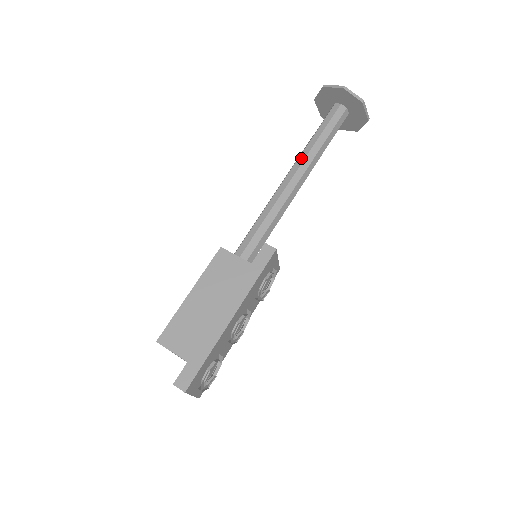
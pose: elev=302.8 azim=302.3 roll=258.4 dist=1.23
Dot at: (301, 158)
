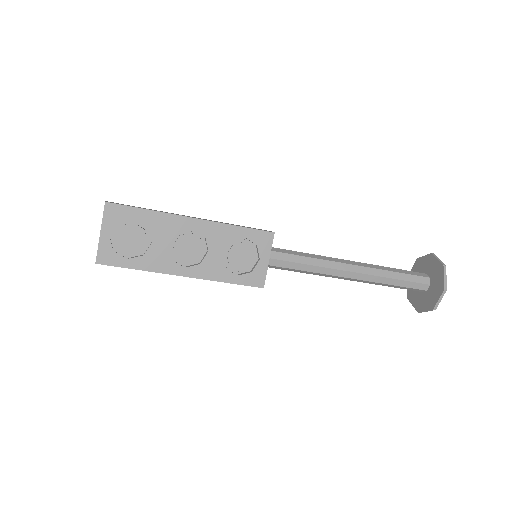
Dot at: occluded
